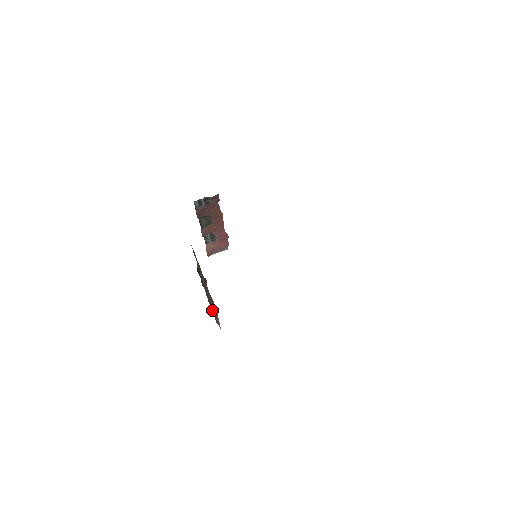
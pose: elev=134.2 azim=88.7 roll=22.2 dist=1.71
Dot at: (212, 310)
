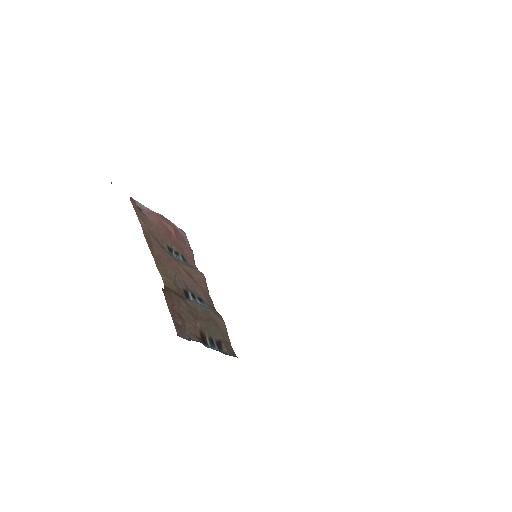
Dot at: (204, 290)
